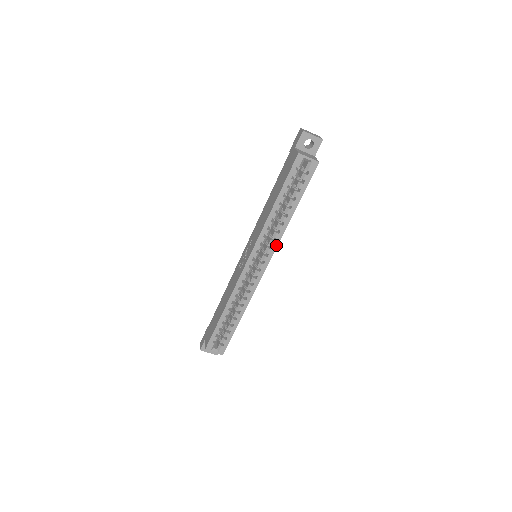
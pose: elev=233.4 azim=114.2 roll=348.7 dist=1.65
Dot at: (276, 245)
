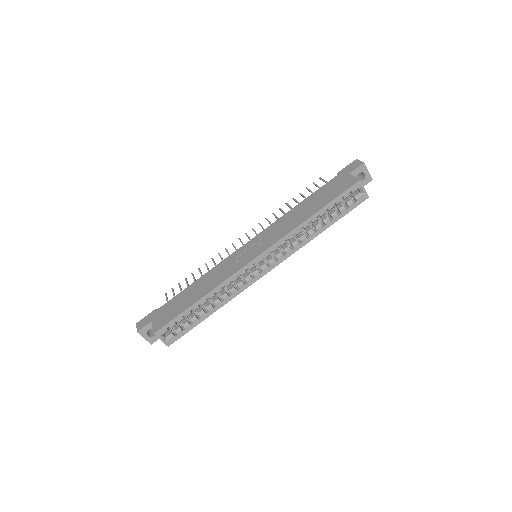
Dot at: (290, 254)
